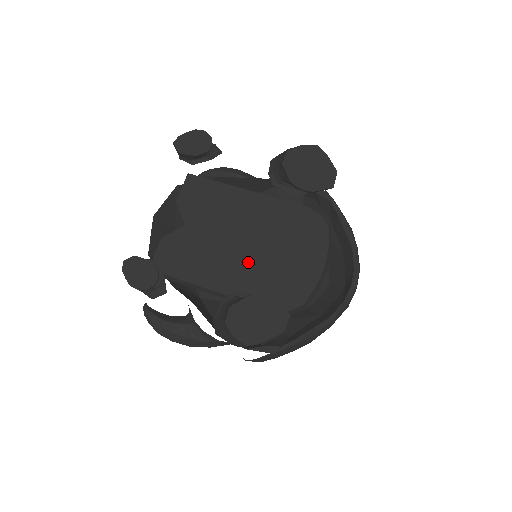
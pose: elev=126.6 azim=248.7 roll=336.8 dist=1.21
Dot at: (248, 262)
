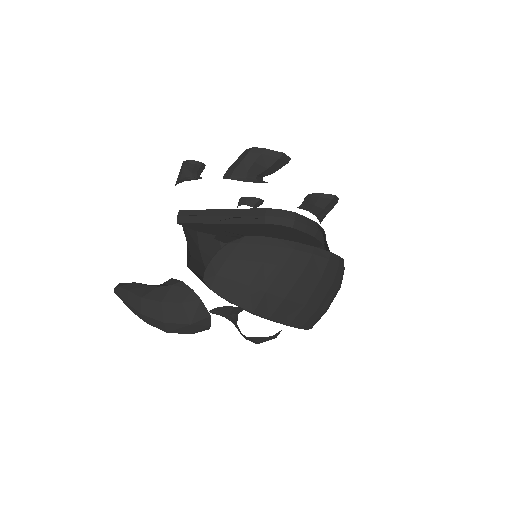
Dot at: occluded
